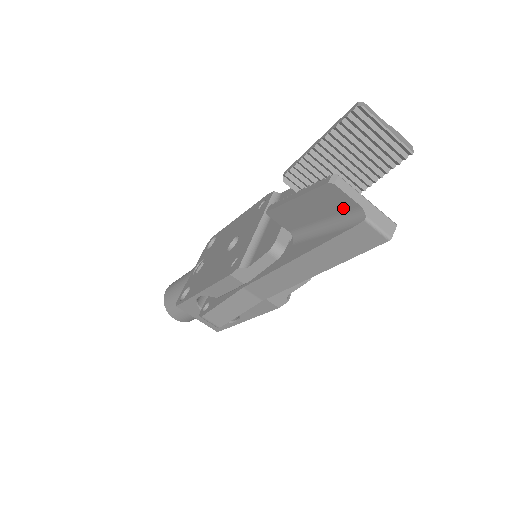
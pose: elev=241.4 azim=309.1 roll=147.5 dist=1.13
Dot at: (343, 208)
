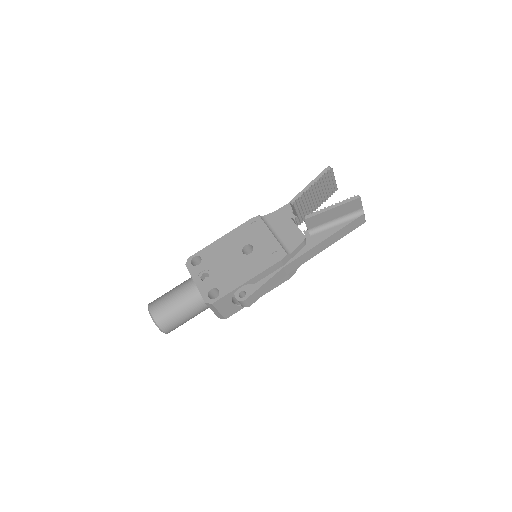
Dot at: (354, 210)
